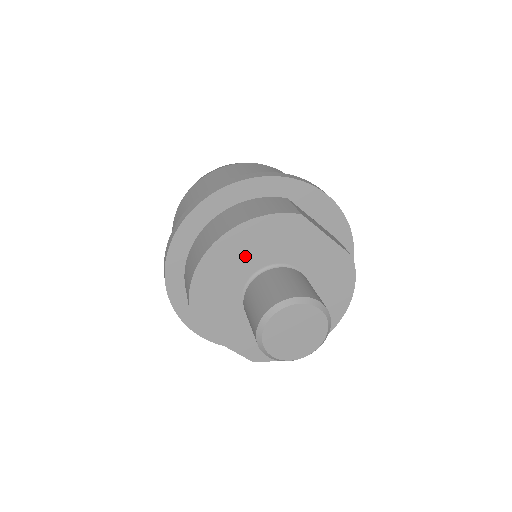
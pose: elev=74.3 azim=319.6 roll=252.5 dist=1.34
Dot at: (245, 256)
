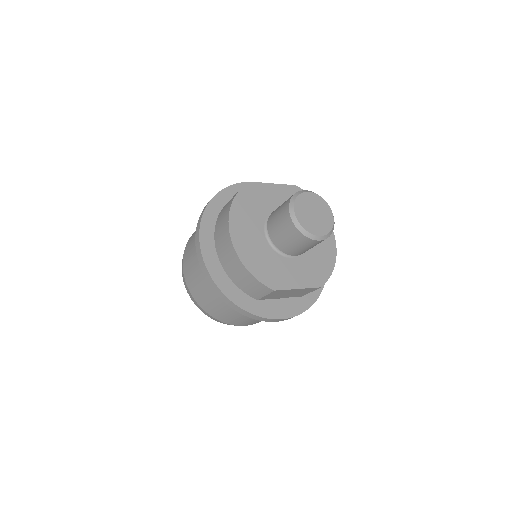
Dot at: (250, 224)
